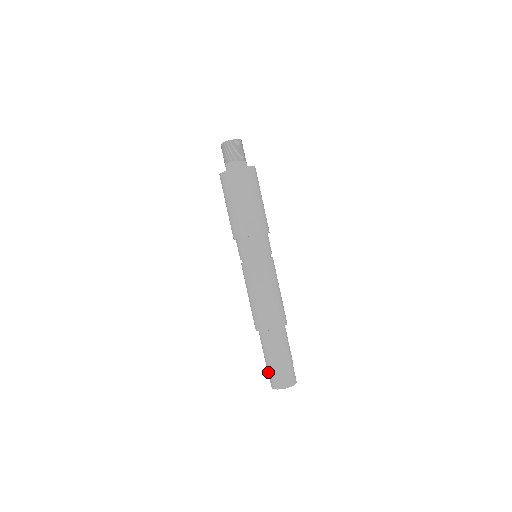
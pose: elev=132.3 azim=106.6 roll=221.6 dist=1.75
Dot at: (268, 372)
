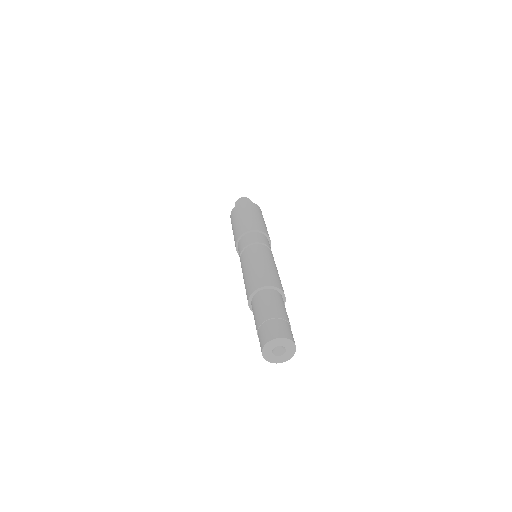
Dot at: (258, 335)
